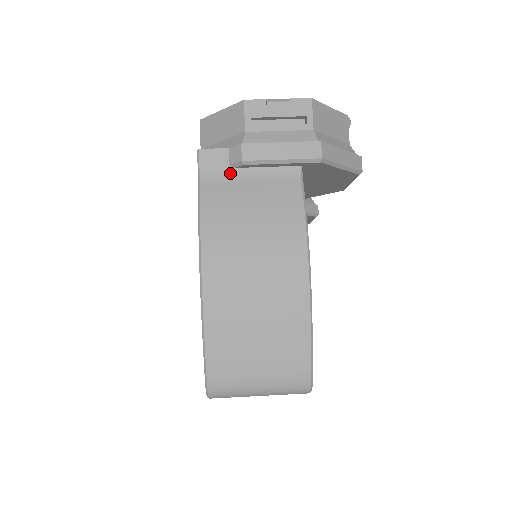
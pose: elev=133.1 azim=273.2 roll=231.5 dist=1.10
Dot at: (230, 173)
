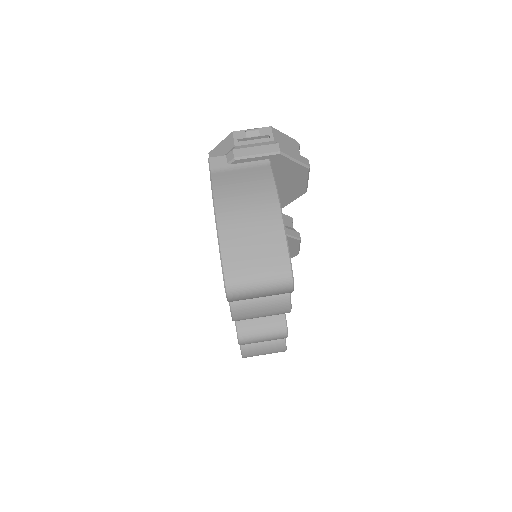
Dot at: (228, 167)
